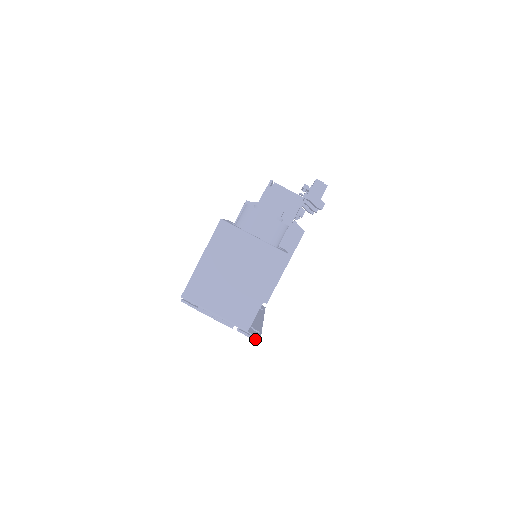
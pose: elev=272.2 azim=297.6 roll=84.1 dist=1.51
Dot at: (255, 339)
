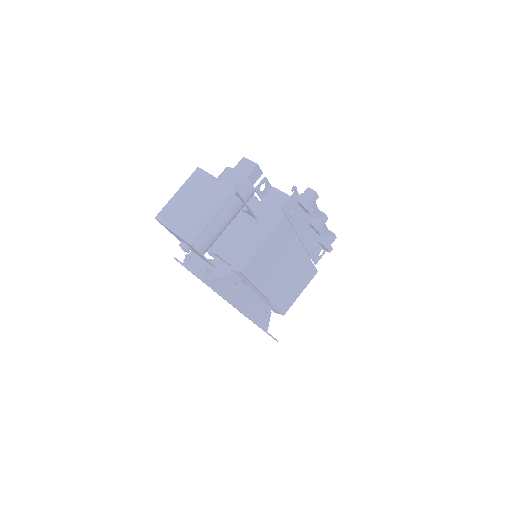
Dot at: (219, 293)
